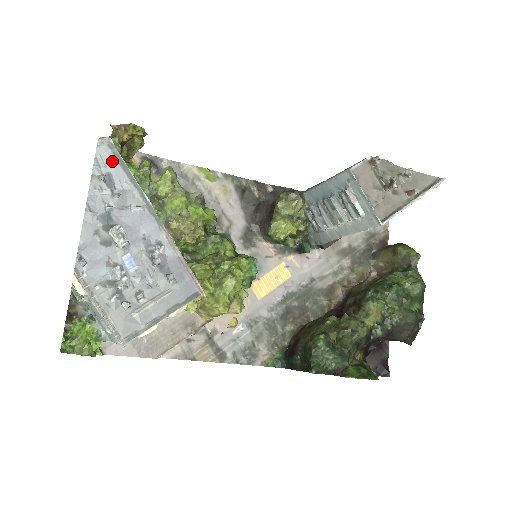
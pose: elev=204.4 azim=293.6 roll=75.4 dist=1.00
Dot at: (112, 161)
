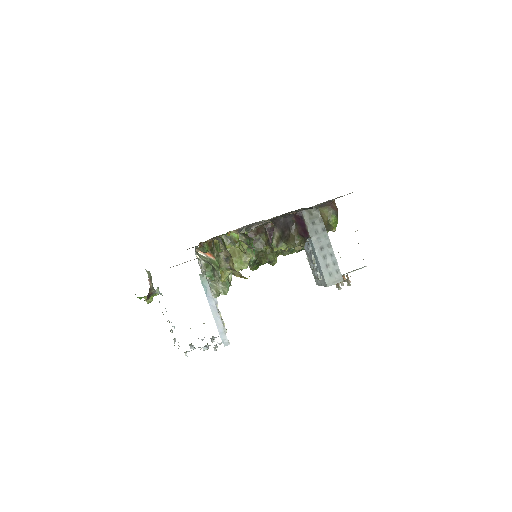
Dot at: occluded
